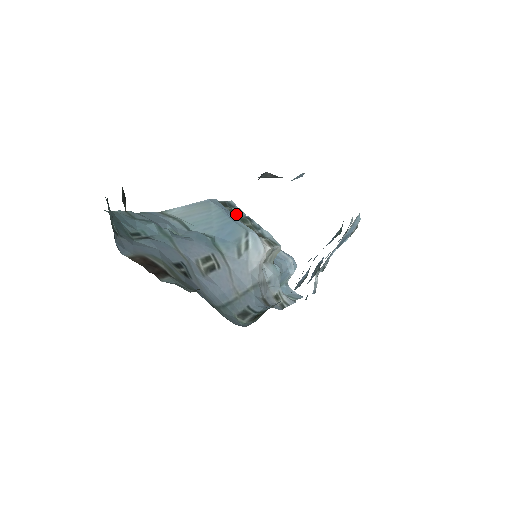
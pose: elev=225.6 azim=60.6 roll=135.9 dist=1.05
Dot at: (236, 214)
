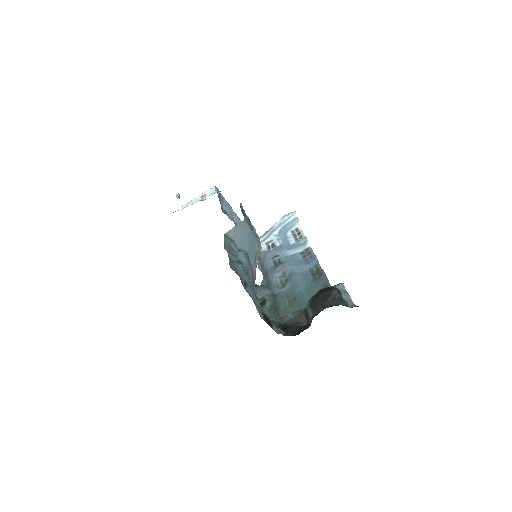
Dot at: (246, 219)
